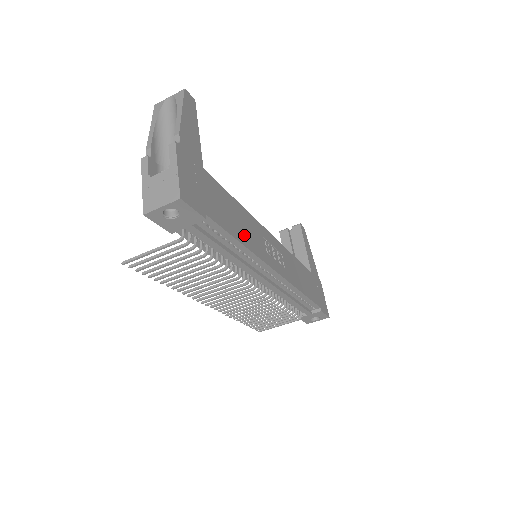
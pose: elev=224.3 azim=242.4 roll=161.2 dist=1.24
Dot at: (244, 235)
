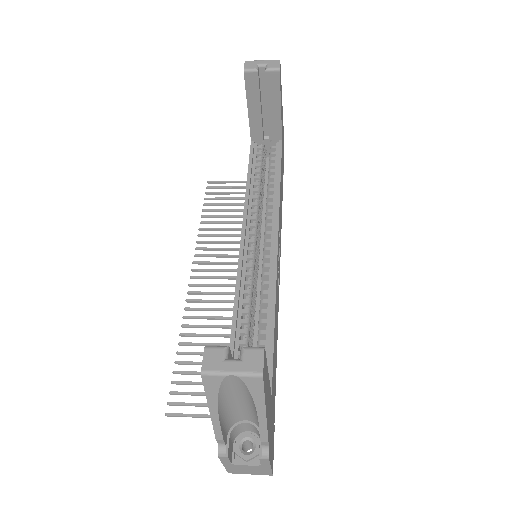
Dot at: occluded
